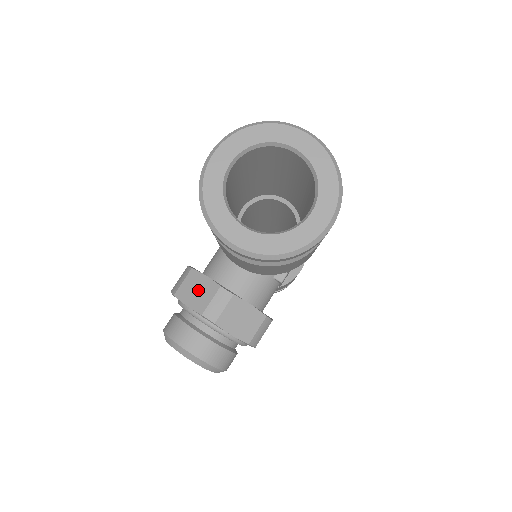
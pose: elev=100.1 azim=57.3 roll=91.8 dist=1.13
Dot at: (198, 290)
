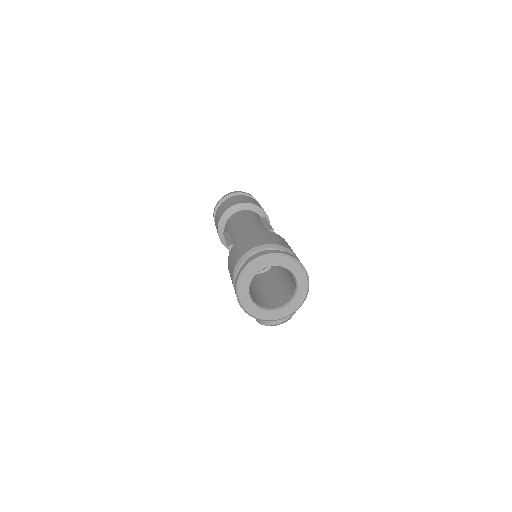
Dot at: occluded
